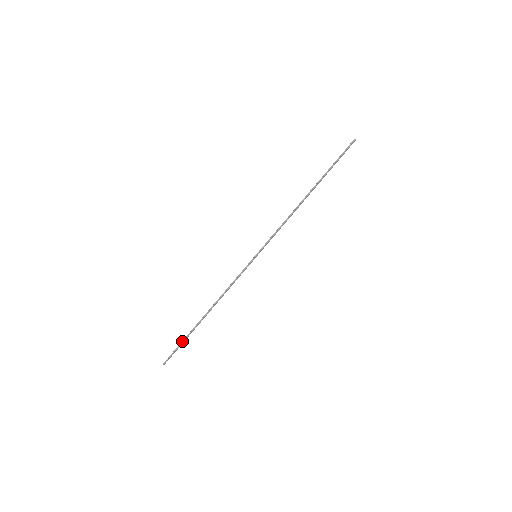
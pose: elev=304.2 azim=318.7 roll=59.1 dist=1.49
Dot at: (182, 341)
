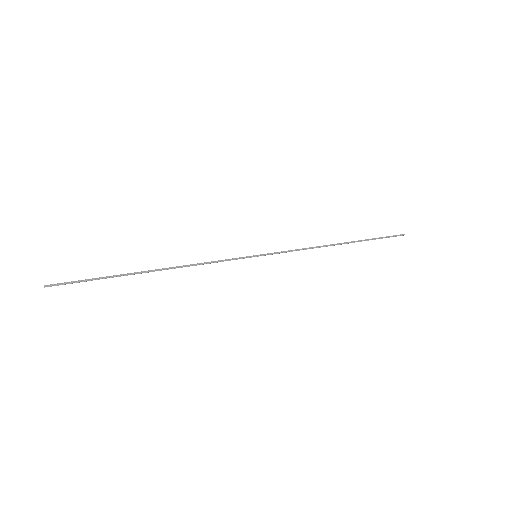
Dot at: occluded
